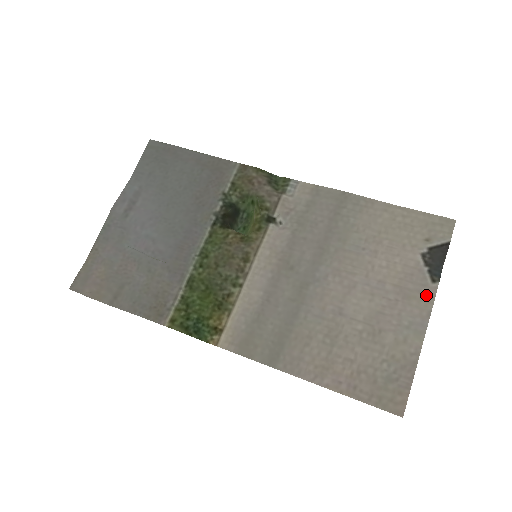
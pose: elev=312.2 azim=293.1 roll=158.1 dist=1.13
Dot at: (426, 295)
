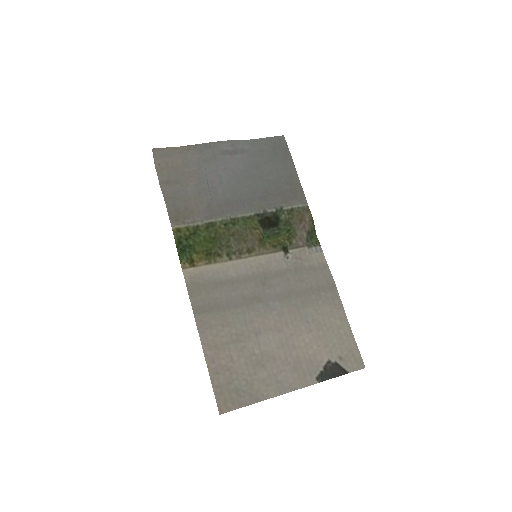
Dot at: (305, 380)
